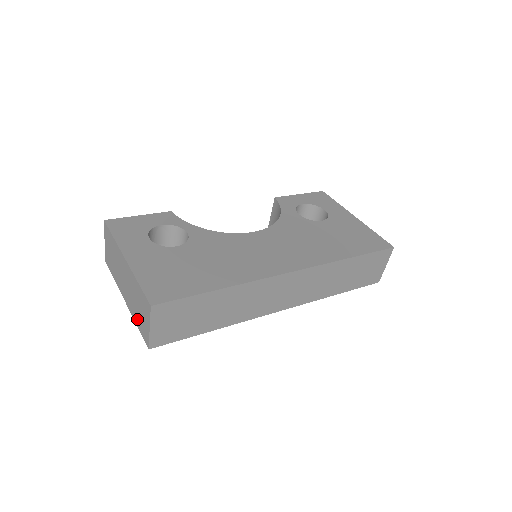
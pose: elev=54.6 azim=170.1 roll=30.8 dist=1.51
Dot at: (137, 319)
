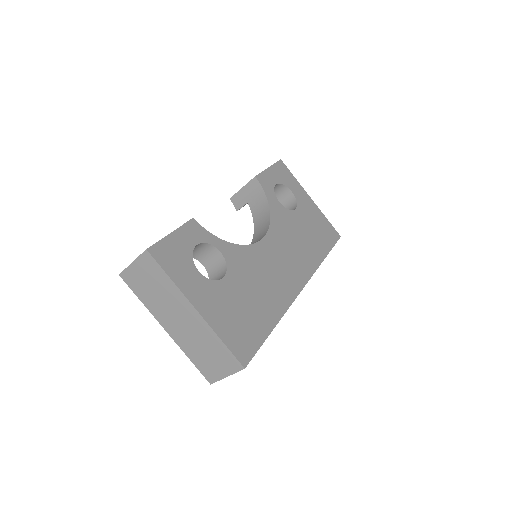
Dot at: (196, 357)
